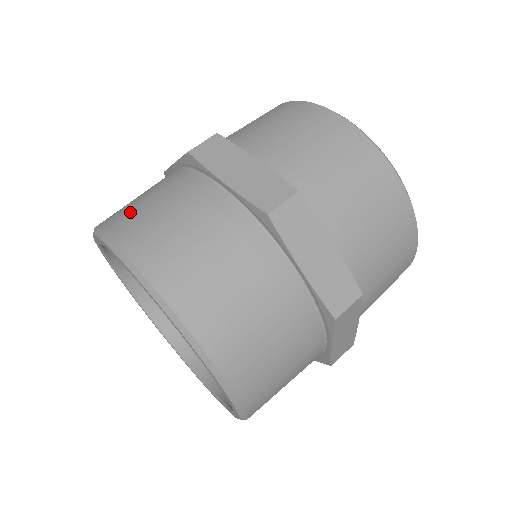
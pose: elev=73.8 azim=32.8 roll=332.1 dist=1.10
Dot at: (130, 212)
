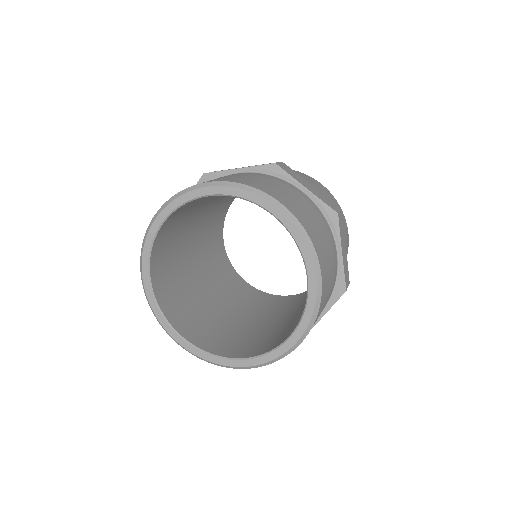
Dot at: occluded
